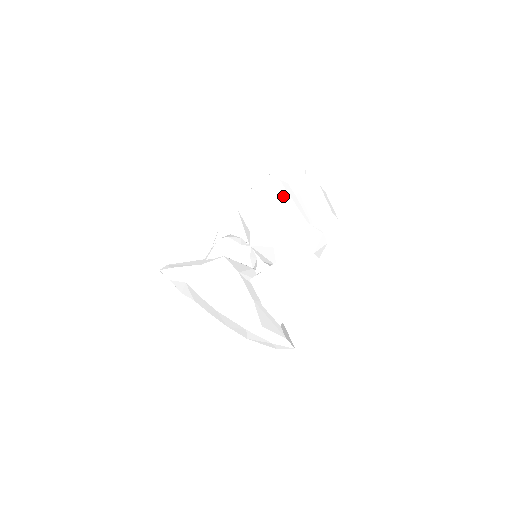
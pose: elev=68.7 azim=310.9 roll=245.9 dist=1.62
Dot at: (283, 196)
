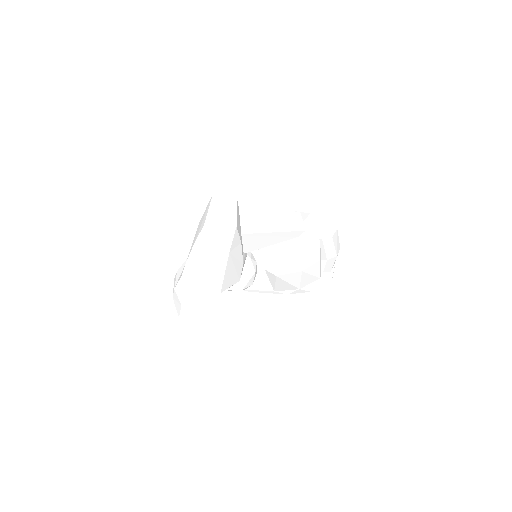
Dot at: occluded
